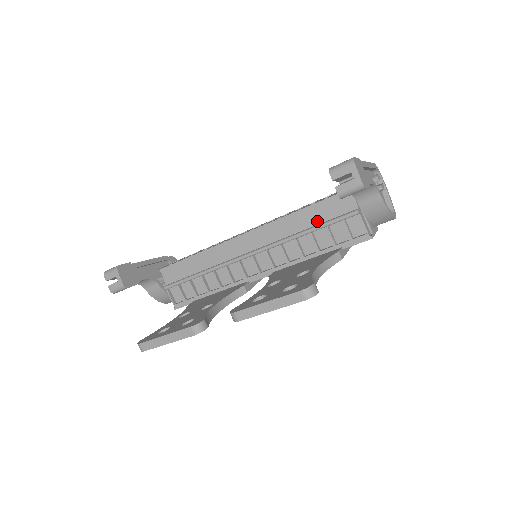
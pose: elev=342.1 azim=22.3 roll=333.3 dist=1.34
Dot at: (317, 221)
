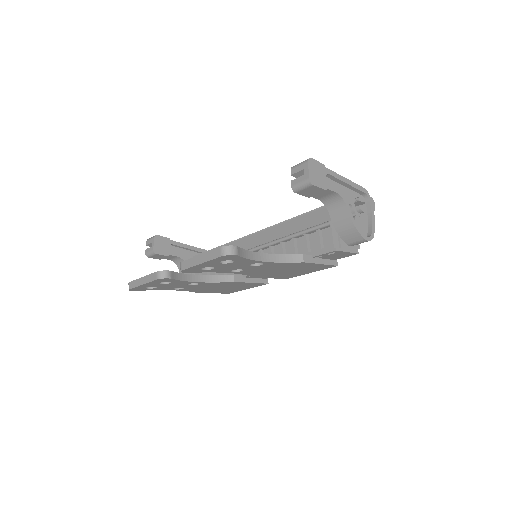
Dot at: (301, 229)
